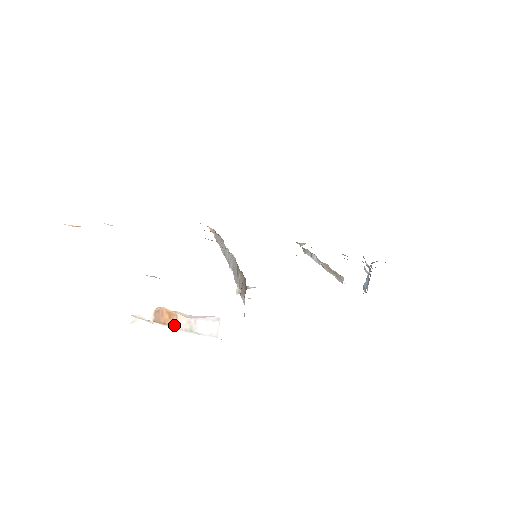
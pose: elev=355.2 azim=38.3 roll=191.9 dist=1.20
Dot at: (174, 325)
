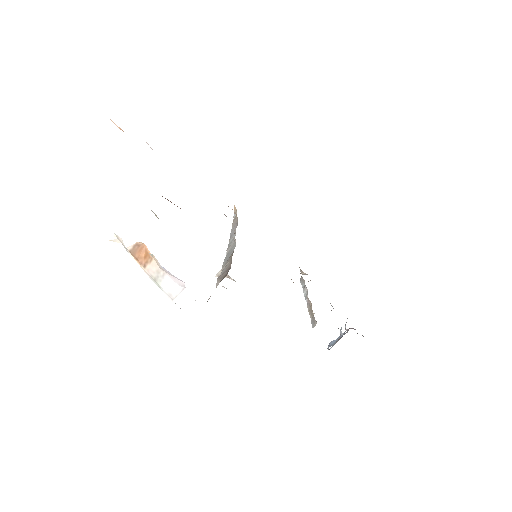
Dot at: (144, 266)
